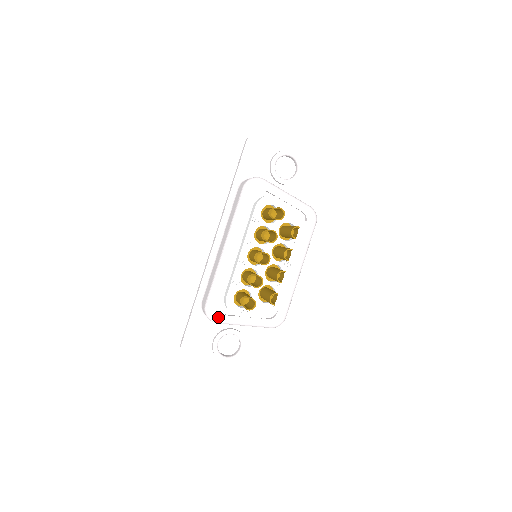
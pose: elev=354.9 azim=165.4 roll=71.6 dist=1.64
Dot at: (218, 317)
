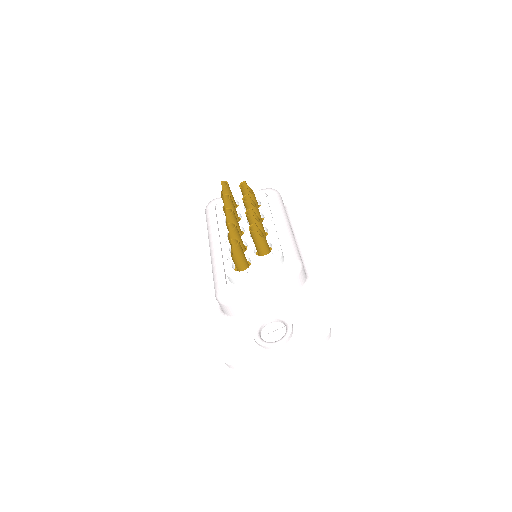
Dot at: (229, 293)
